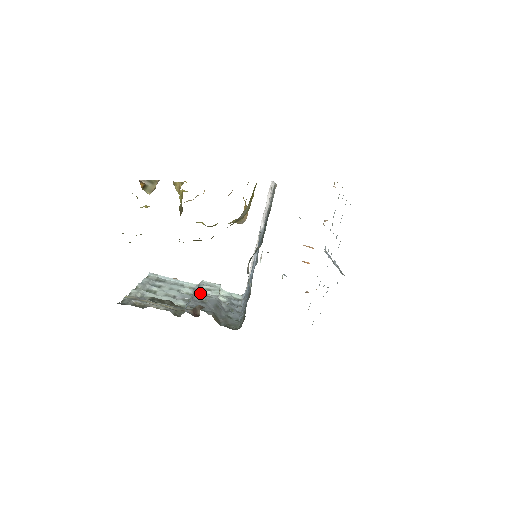
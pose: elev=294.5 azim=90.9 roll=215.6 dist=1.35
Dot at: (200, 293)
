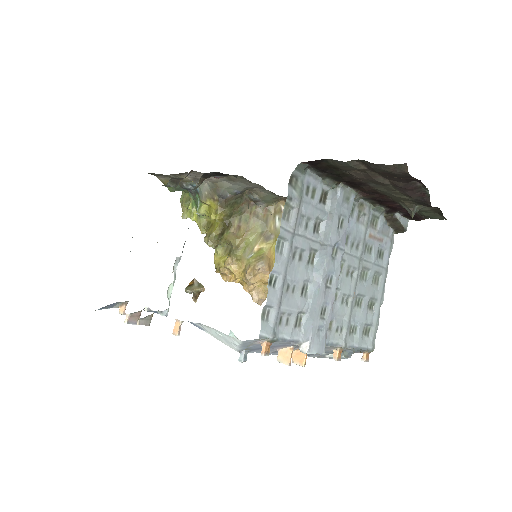
Dot at: occluded
